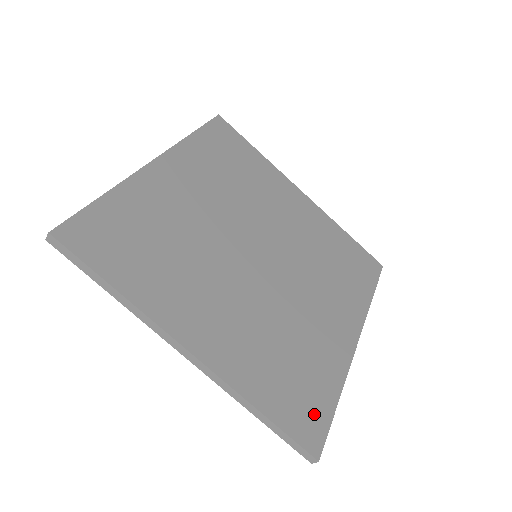
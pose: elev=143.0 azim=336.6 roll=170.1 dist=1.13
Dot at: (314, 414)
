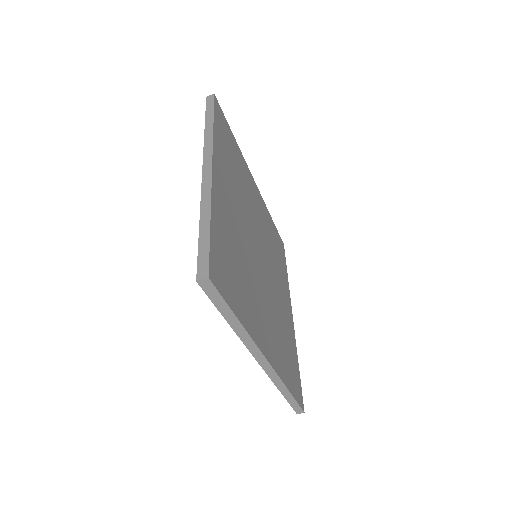
Dot at: (297, 381)
